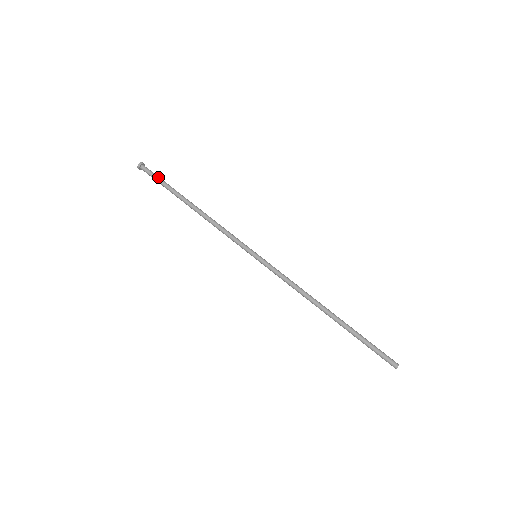
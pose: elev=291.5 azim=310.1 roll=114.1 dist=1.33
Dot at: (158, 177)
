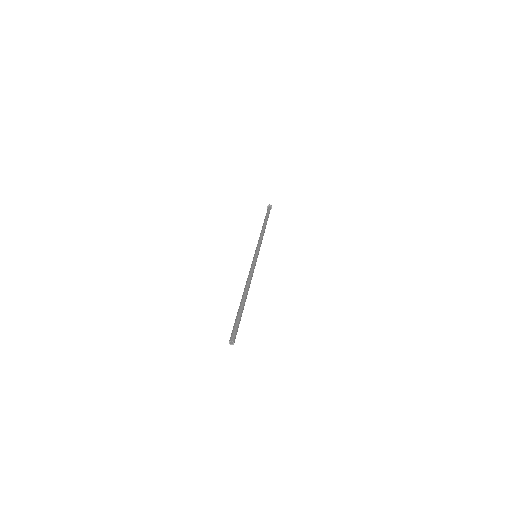
Dot at: occluded
